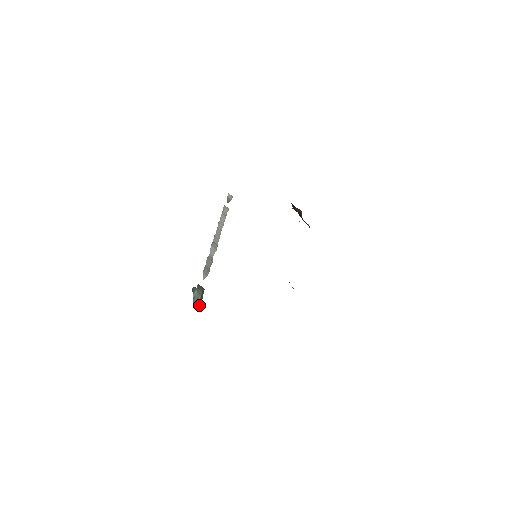
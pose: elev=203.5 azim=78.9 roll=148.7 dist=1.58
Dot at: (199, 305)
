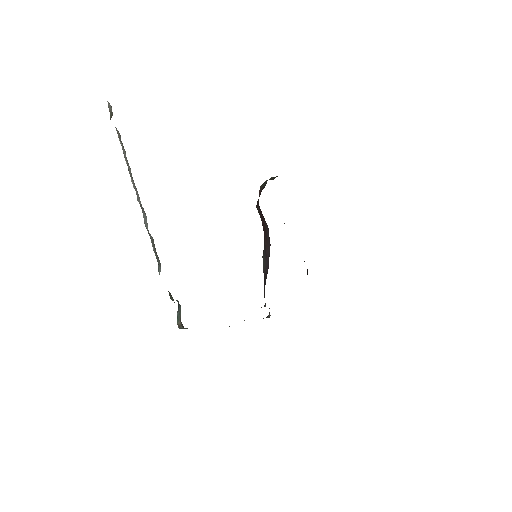
Dot at: (183, 326)
